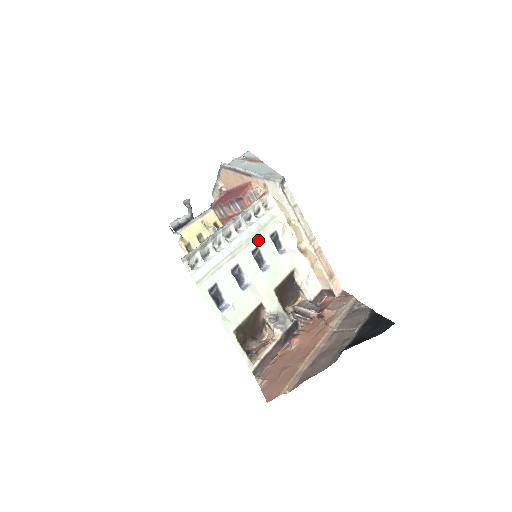
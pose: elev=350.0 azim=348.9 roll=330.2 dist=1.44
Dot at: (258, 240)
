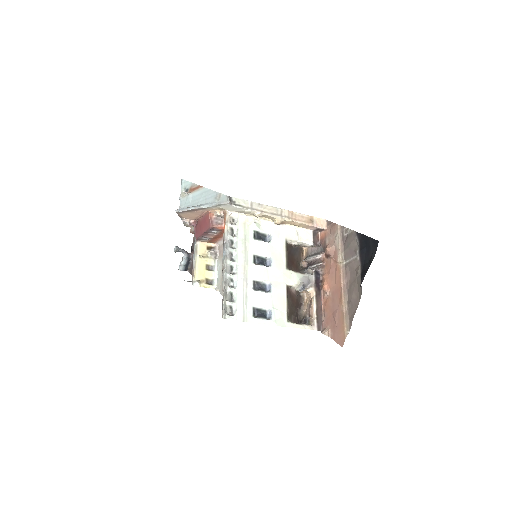
Dot at: (250, 251)
